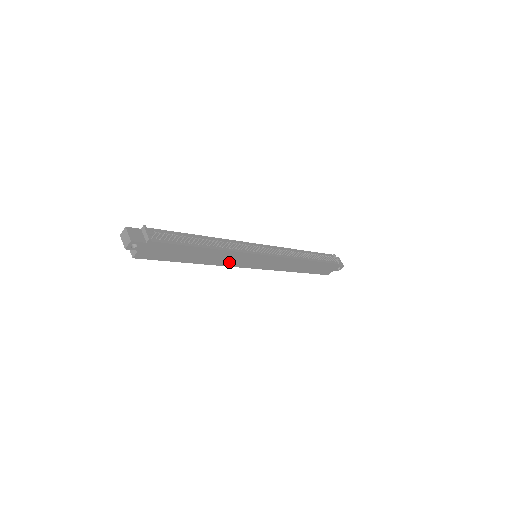
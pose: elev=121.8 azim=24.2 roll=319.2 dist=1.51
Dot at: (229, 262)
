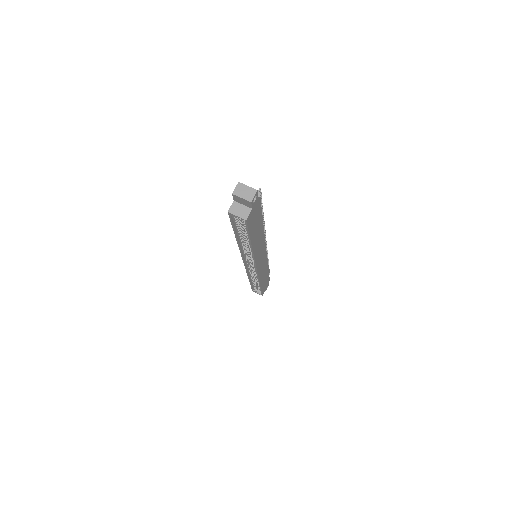
Dot at: (257, 254)
